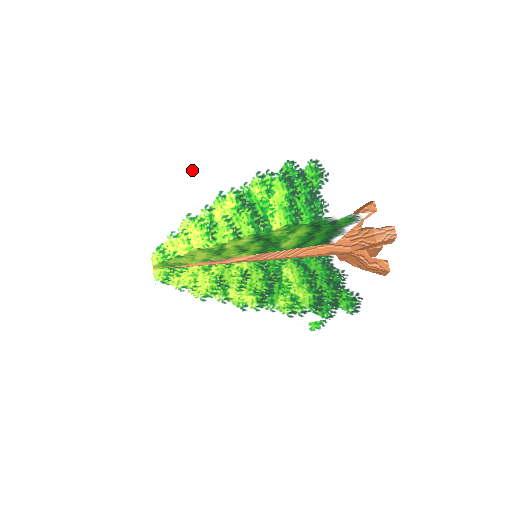
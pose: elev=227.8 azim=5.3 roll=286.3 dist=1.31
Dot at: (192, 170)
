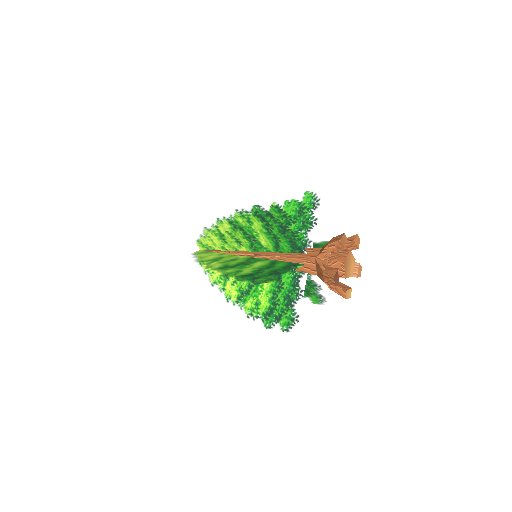
Dot at: (196, 205)
